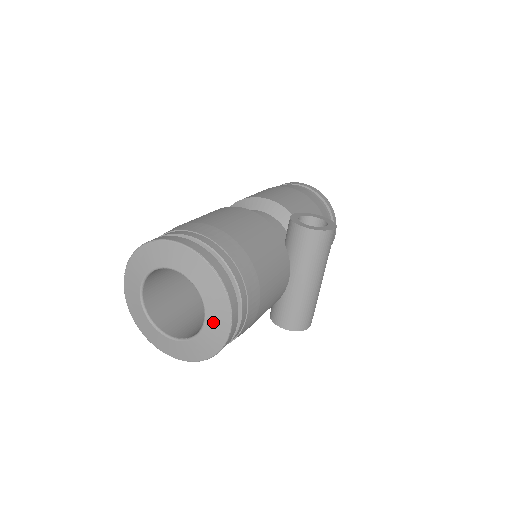
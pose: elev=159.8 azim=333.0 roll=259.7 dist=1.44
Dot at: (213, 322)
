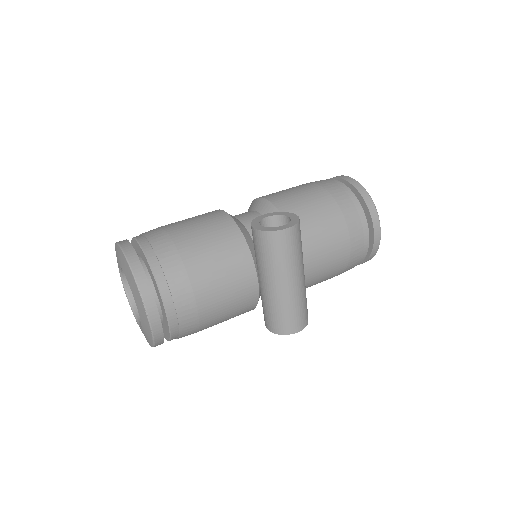
Dot at: (141, 314)
